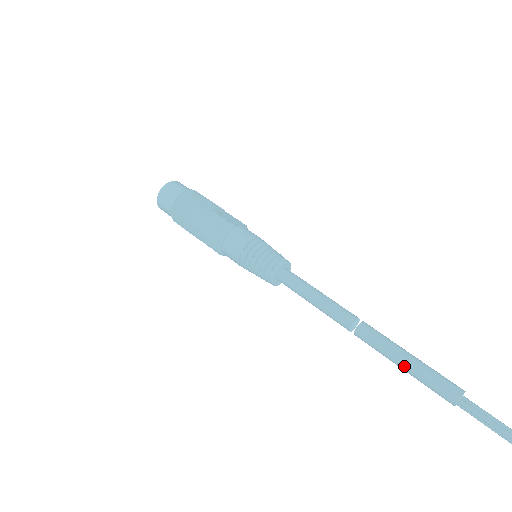
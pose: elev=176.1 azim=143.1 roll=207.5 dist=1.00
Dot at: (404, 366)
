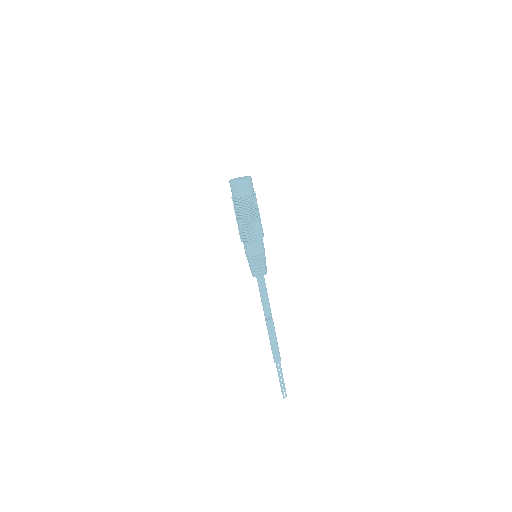
Dot at: (270, 343)
